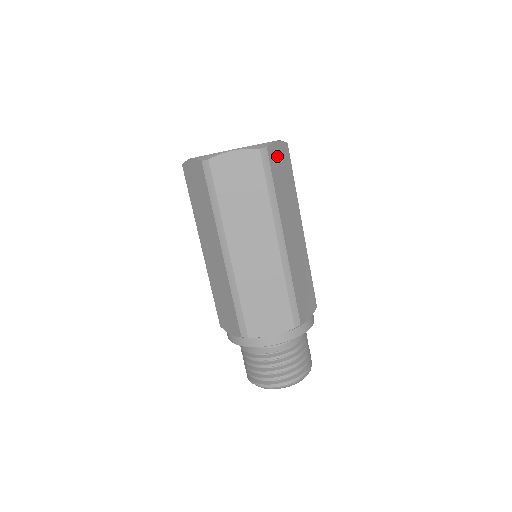
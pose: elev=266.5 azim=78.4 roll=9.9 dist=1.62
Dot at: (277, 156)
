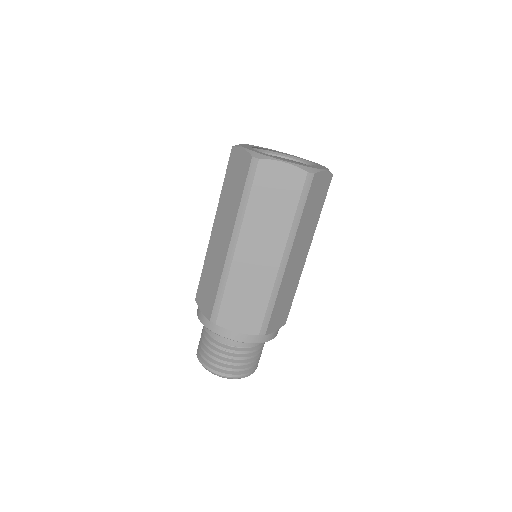
Dot at: (319, 184)
